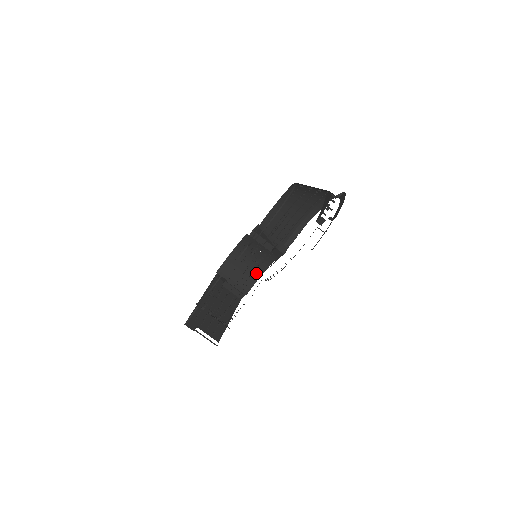
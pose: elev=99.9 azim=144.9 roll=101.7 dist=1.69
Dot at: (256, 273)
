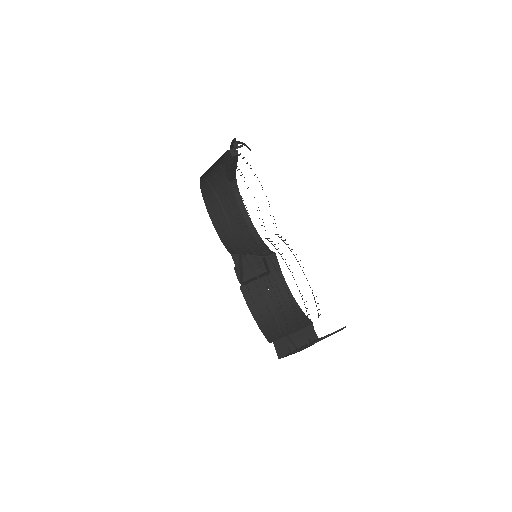
Dot at: (292, 307)
